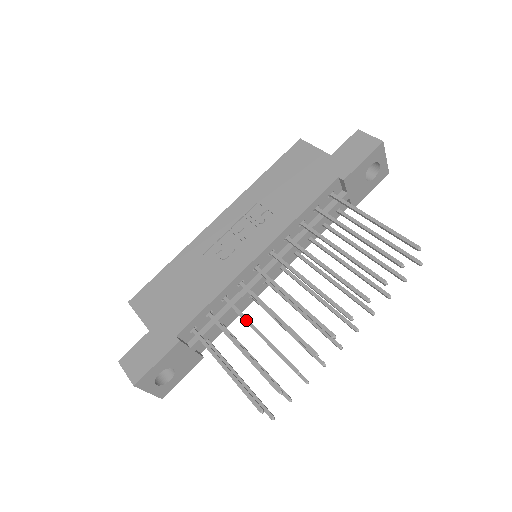
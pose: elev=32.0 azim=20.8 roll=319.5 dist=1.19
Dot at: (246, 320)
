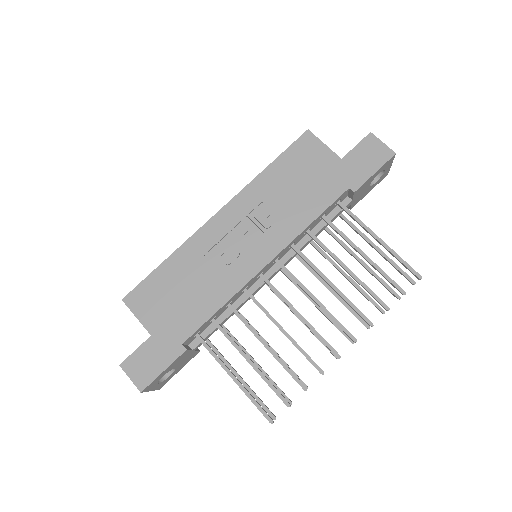
Dot at: (253, 331)
